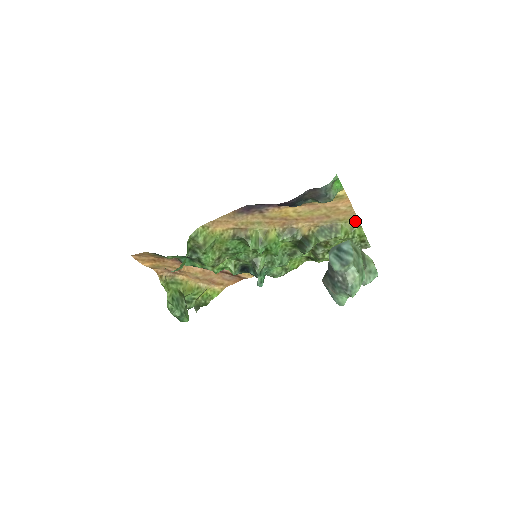
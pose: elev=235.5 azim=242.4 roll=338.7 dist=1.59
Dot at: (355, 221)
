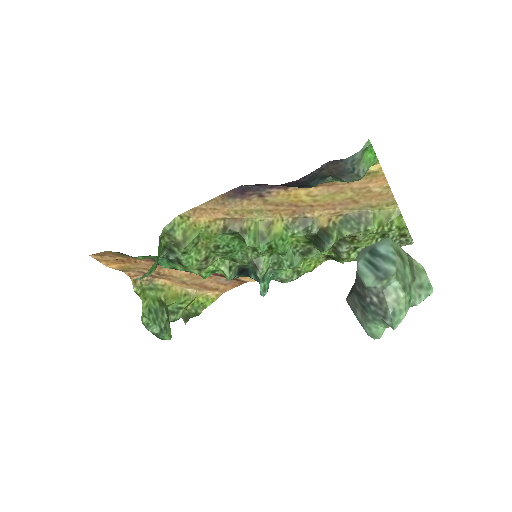
Dot at: (393, 208)
